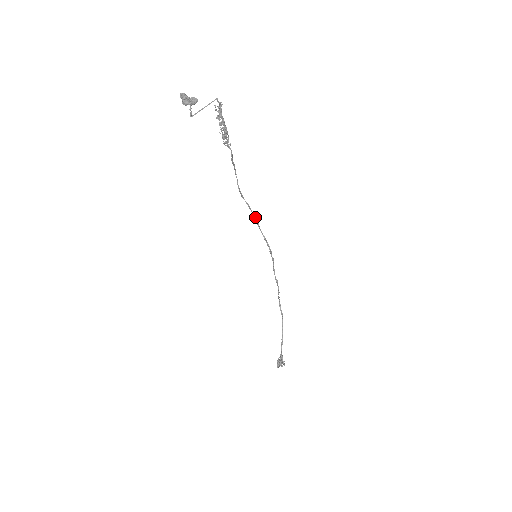
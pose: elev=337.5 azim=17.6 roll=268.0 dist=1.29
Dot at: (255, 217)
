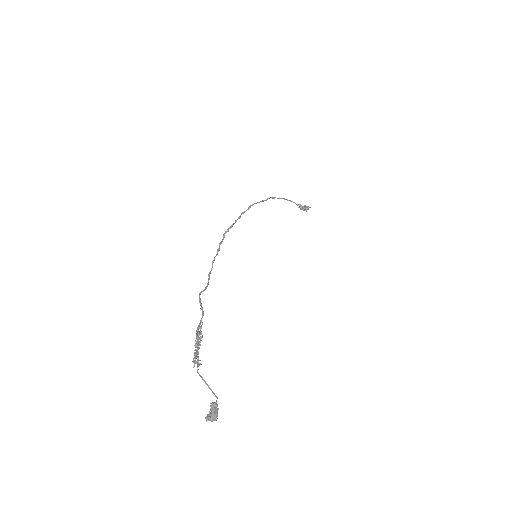
Dot at: (218, 251)
